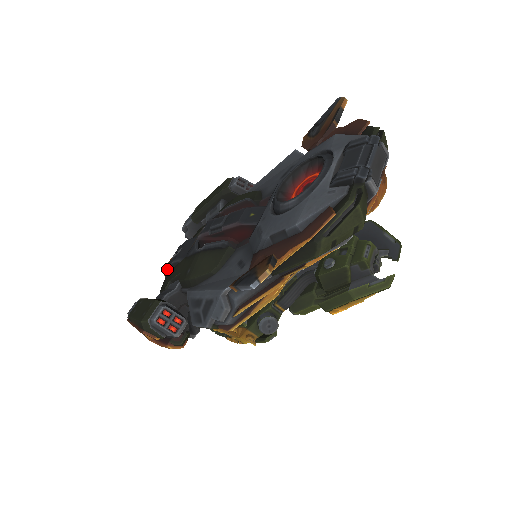
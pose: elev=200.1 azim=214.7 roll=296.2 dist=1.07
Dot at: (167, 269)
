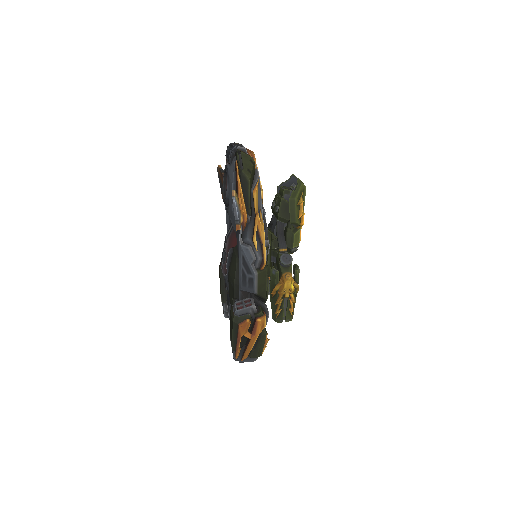
Dot at: occluded
